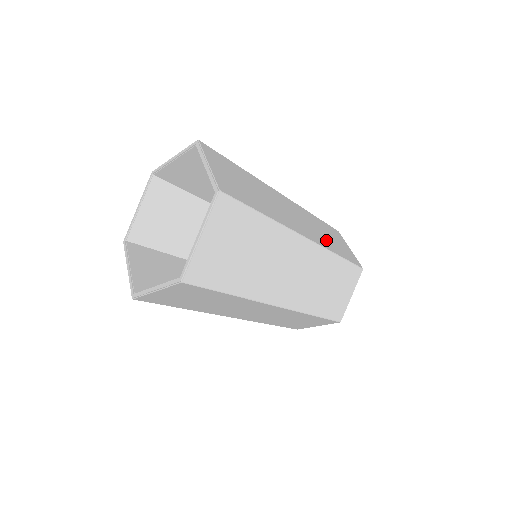
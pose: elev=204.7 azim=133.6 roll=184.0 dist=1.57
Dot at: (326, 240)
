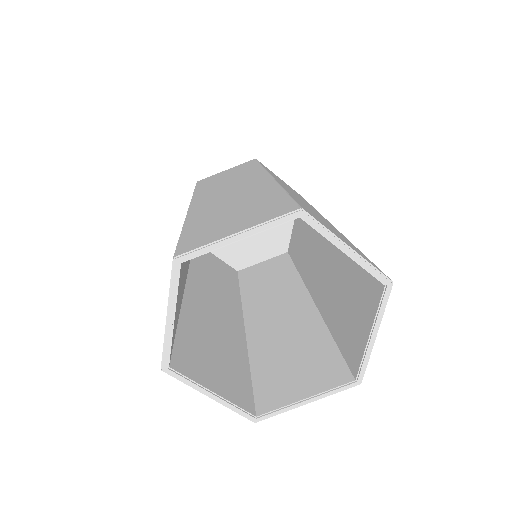
Dot at: occluded
